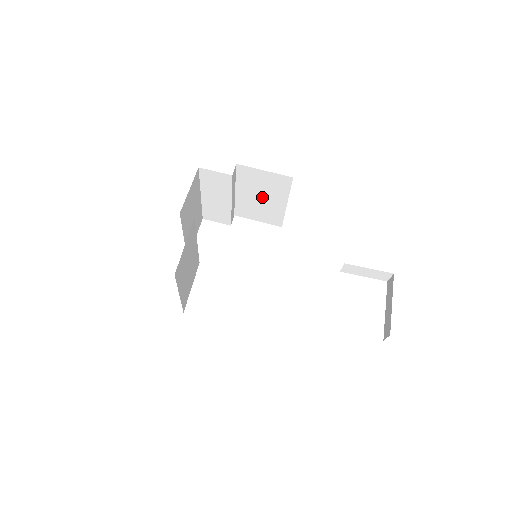
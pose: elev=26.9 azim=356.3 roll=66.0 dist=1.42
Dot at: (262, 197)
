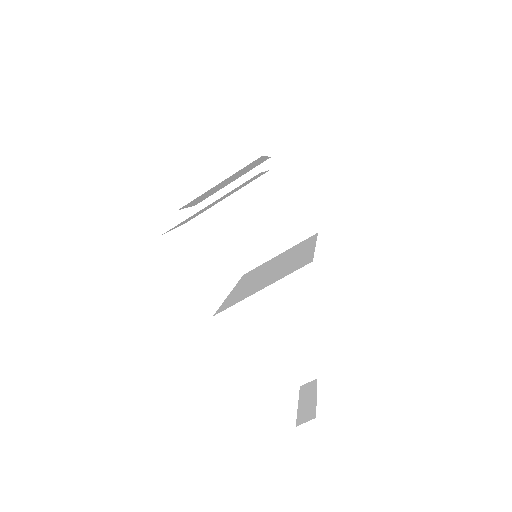
Dot at: (268, 231)
